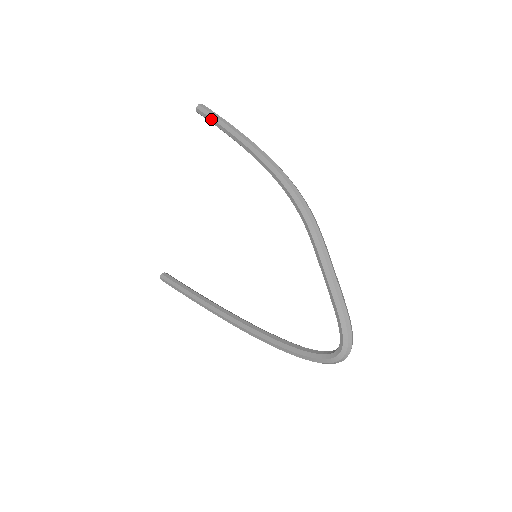
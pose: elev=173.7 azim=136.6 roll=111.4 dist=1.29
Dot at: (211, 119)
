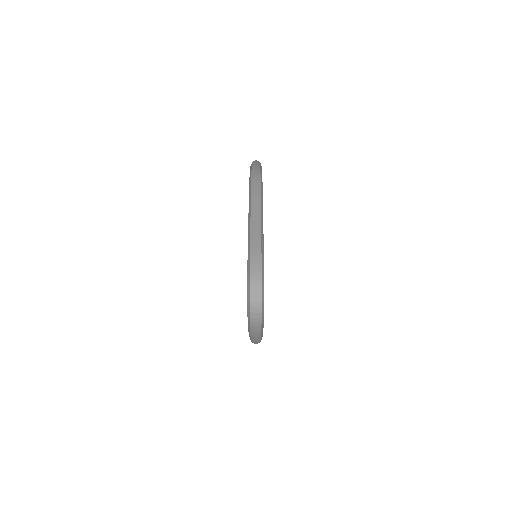
Dot at: occluded
